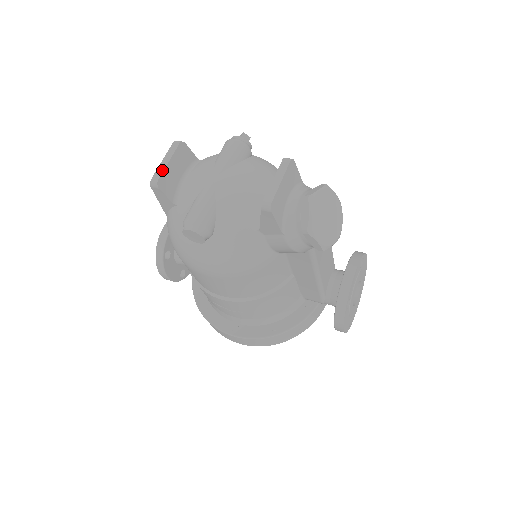
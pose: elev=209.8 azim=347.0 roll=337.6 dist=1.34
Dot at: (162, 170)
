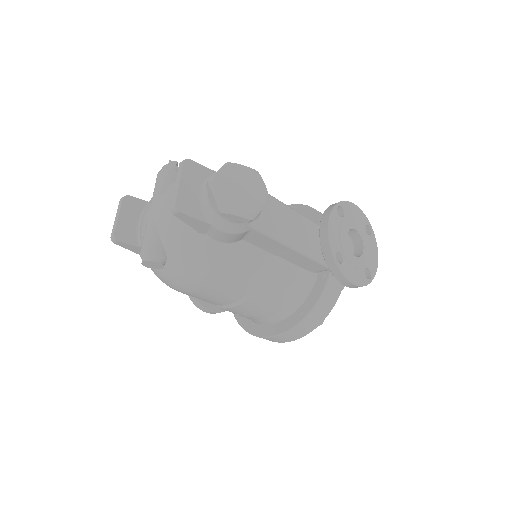
Dot at: (115, 226)
